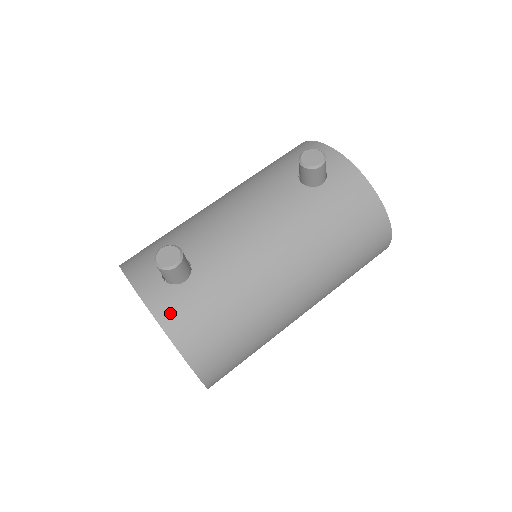
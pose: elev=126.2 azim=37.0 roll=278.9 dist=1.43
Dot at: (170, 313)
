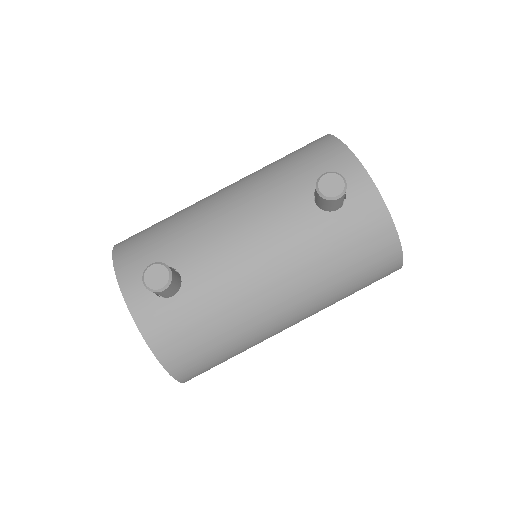
Dot at: (154, 326)
